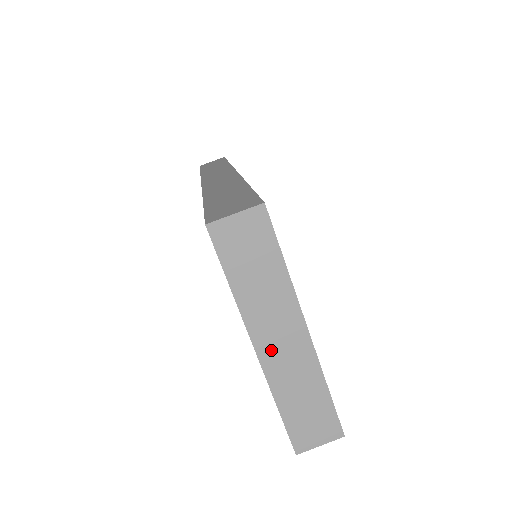
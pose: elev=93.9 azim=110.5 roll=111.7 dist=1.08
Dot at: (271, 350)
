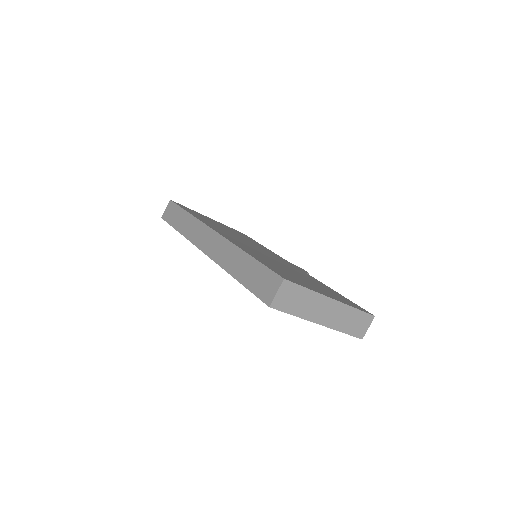
Dot at: (325, 319)
